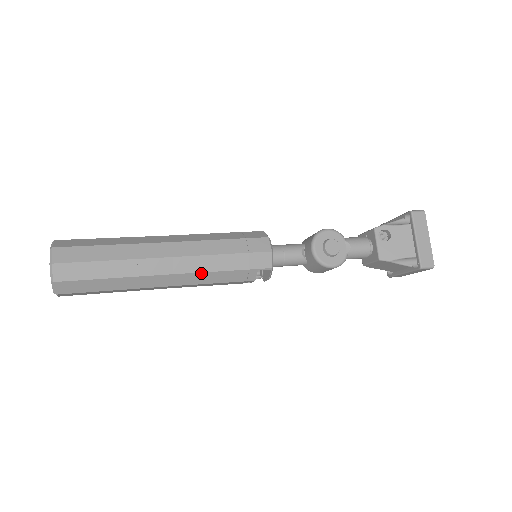
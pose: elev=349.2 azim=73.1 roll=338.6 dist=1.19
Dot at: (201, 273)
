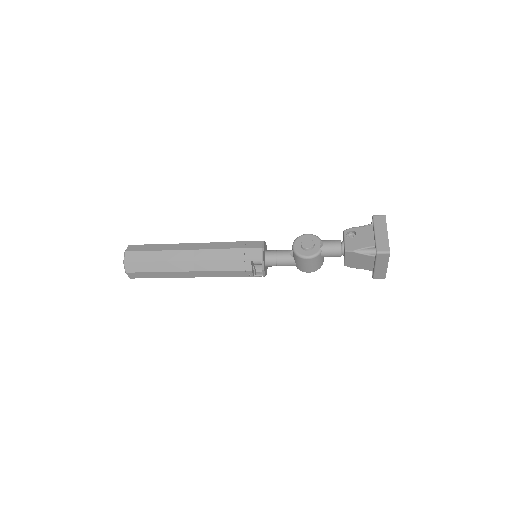
Dot at: (211, 261)
